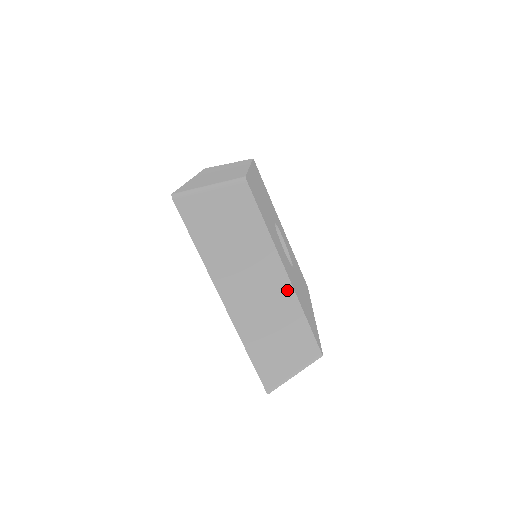
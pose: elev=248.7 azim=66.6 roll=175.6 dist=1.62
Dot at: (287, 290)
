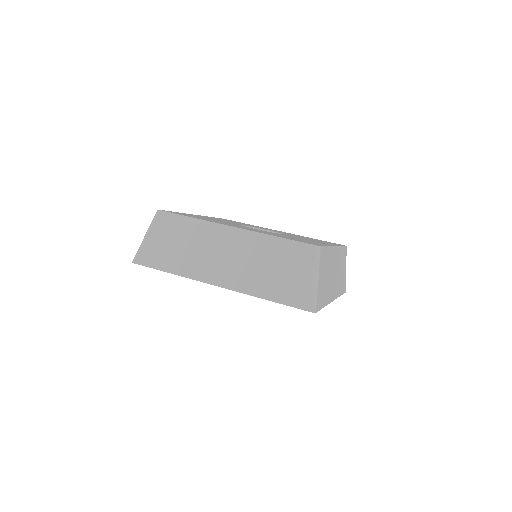
Dot at: (244, 235)
